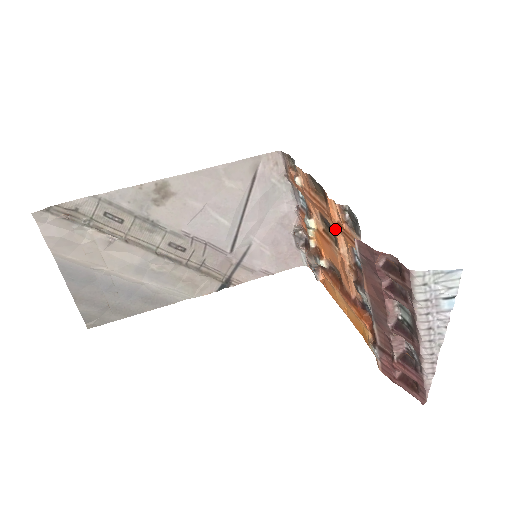
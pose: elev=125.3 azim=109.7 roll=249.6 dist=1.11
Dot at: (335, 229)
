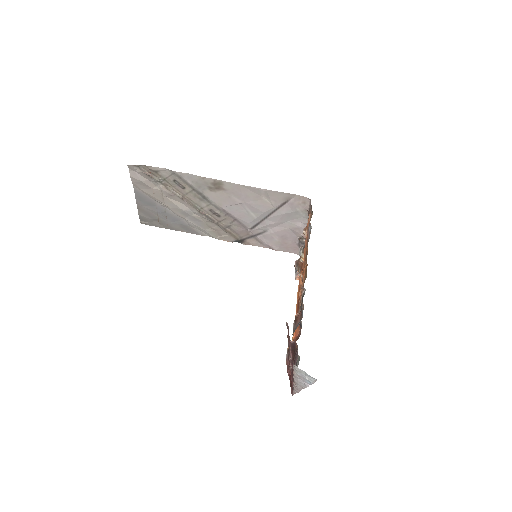
Dot at: (300, 286)
